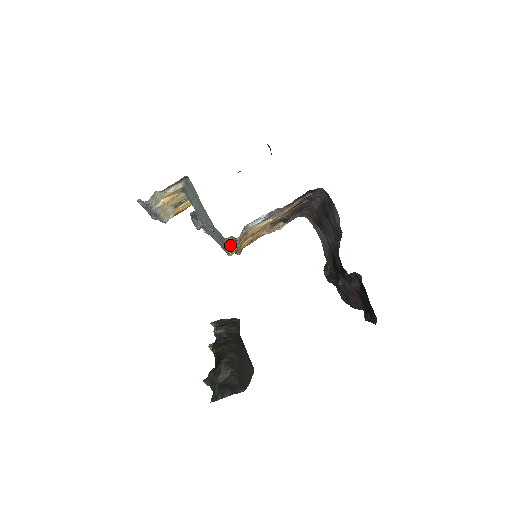
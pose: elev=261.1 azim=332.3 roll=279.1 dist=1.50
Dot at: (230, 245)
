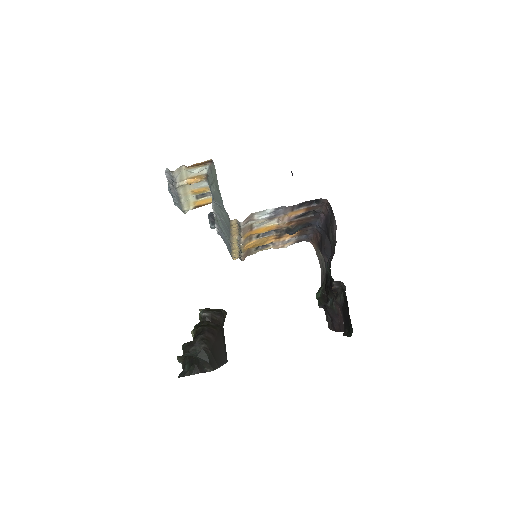
Dot at: (235, 237)
